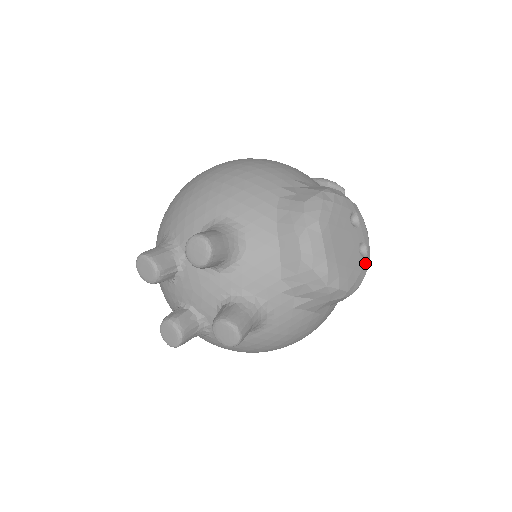
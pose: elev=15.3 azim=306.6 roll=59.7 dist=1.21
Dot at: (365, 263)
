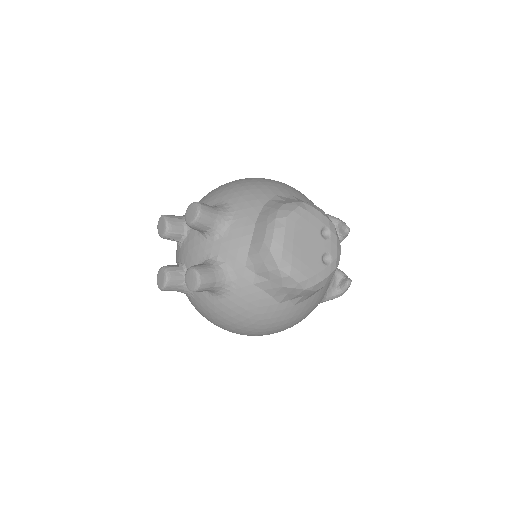
Dot at: (325, 270)
